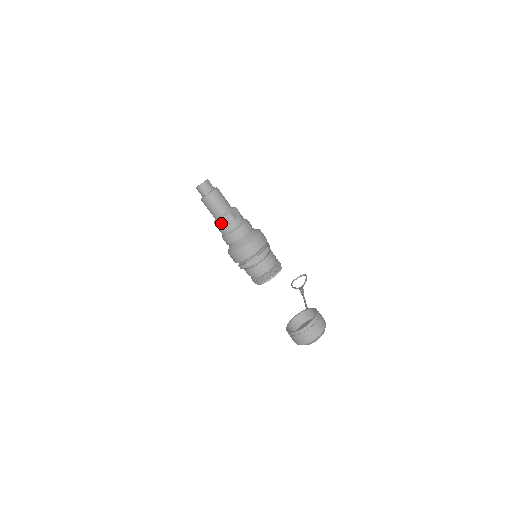
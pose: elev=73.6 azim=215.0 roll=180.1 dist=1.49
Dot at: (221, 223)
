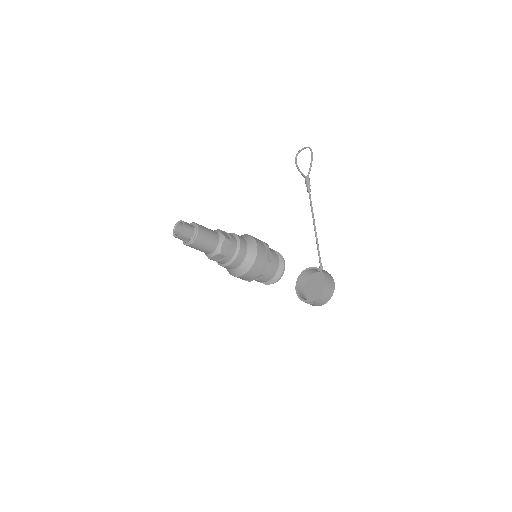
Dot at: occluded
